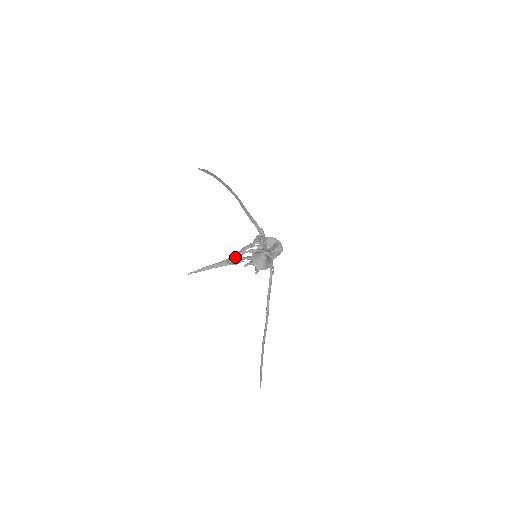
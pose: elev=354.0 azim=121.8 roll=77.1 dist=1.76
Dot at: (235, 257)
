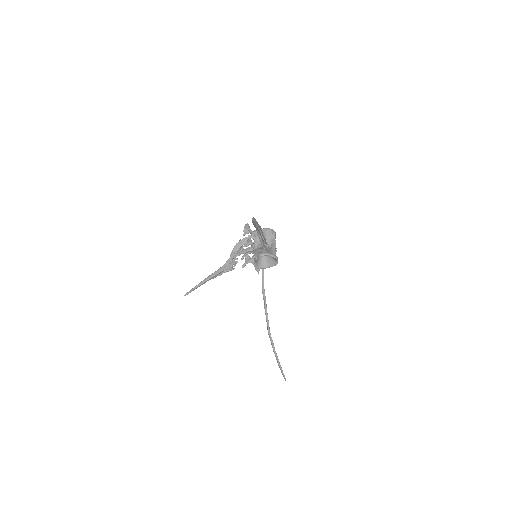
Dot at: (231, 261)
